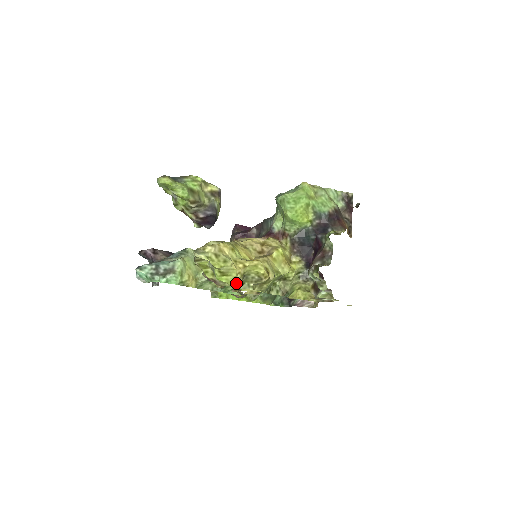
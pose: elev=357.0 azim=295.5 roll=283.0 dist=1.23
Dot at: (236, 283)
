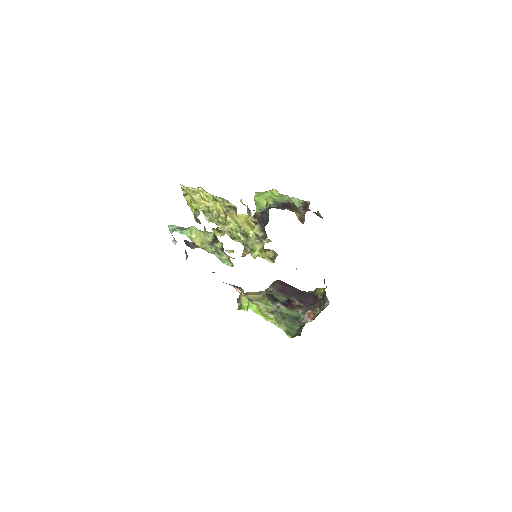
Dot at: (201, 208)
